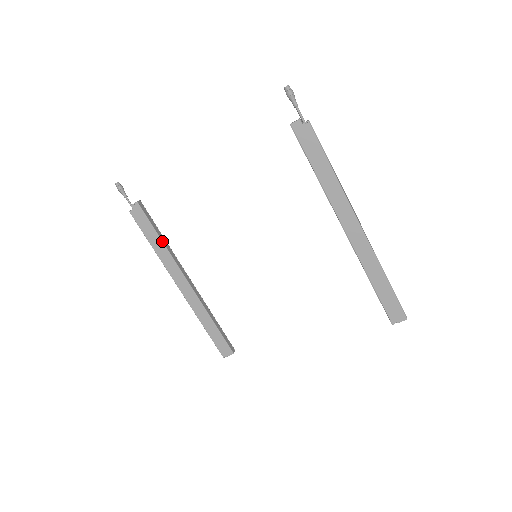
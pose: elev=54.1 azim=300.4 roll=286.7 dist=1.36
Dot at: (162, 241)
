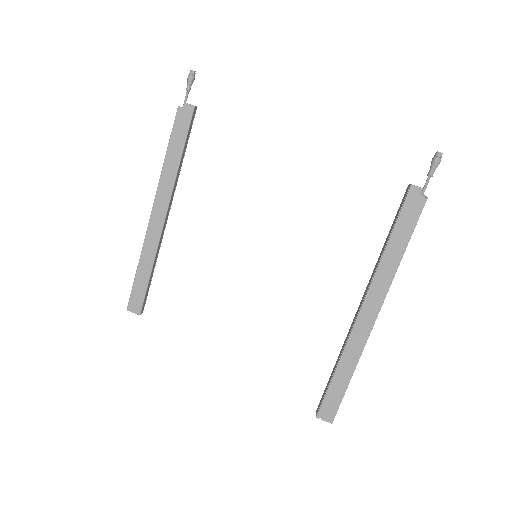
Dot at: (180, 161)
